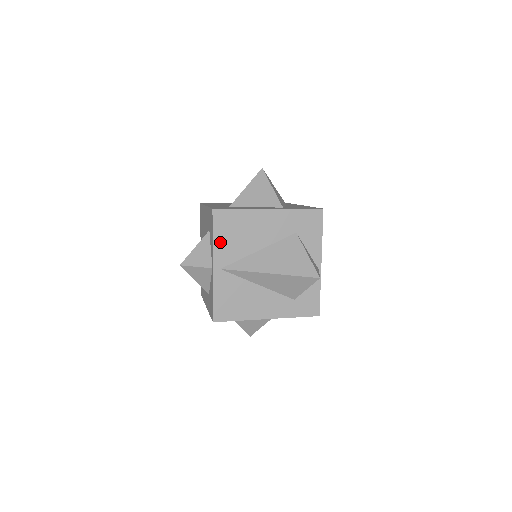
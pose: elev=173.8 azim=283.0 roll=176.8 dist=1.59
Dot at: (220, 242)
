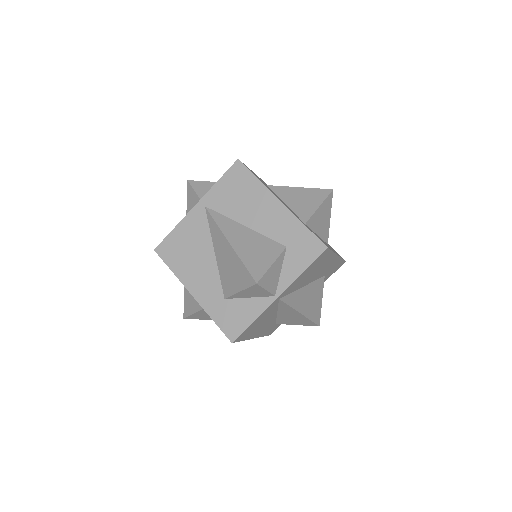
Dot at: (301, 276)
